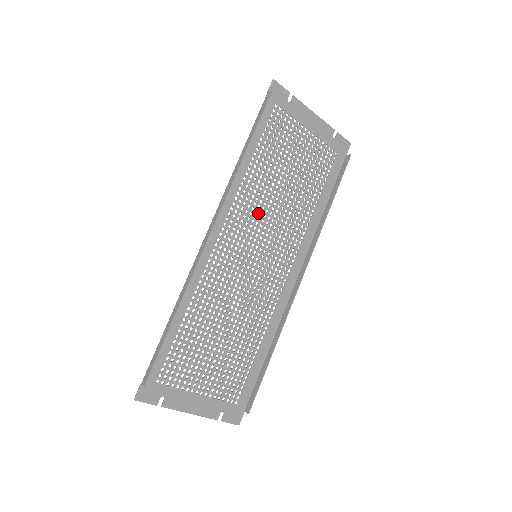
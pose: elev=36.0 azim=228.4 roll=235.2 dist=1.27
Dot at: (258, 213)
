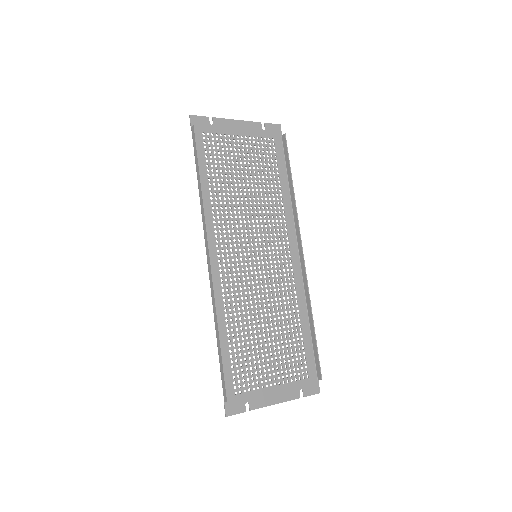
Dot at: (238, 223)
